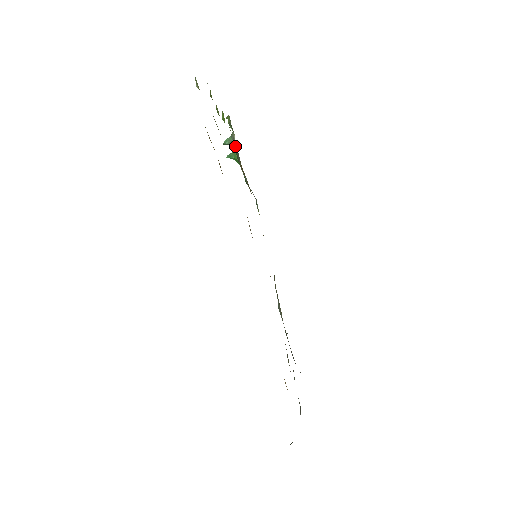
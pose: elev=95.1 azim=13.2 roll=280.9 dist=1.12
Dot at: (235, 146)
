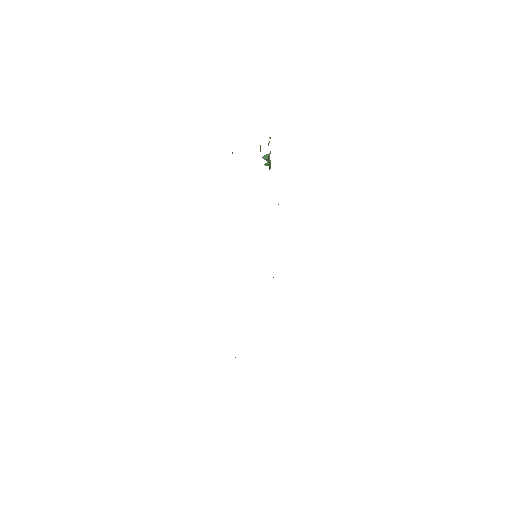
Dot at: (269, 164)
